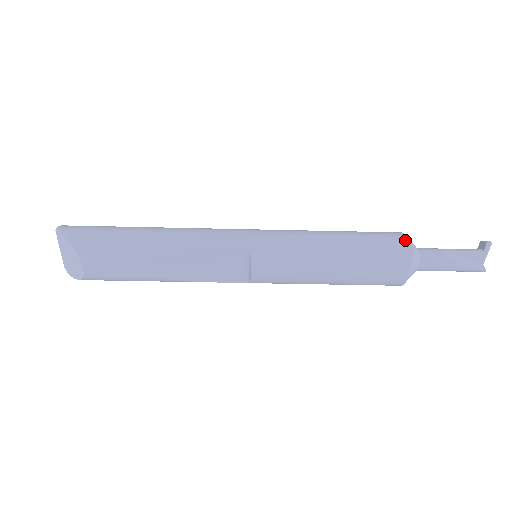
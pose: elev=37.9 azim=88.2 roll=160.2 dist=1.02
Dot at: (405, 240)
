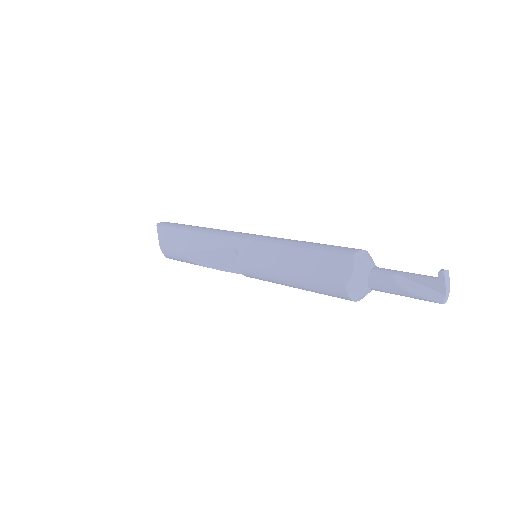
Dot at: (351, 259)
